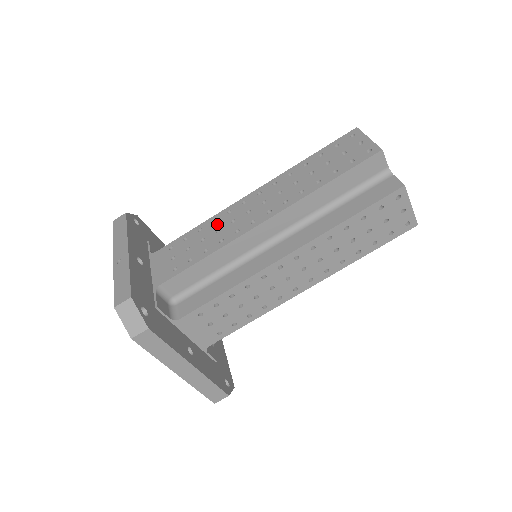
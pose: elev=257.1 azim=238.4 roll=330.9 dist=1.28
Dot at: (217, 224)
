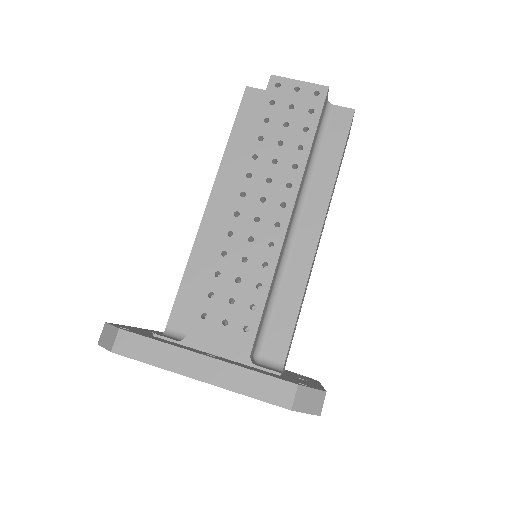
Dot at: occluded
